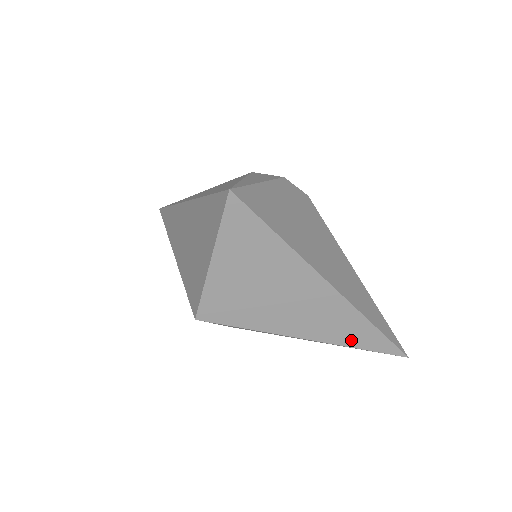
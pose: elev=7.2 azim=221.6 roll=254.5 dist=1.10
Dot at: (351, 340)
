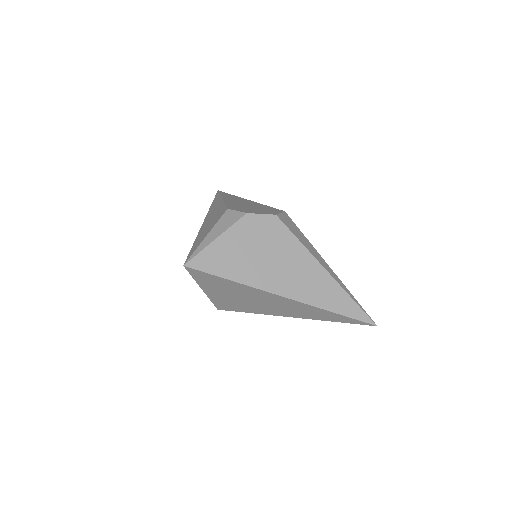
Dot at: (324, 318)
